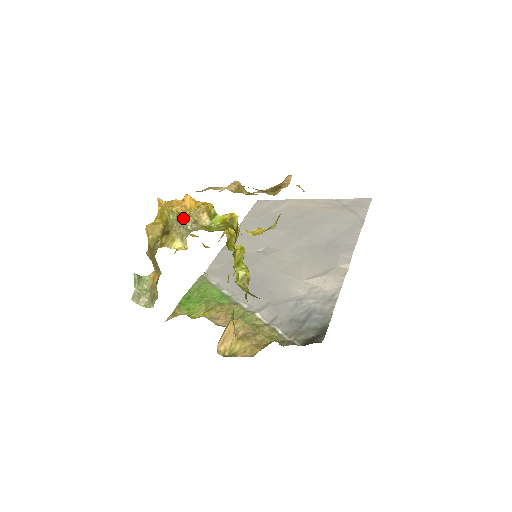
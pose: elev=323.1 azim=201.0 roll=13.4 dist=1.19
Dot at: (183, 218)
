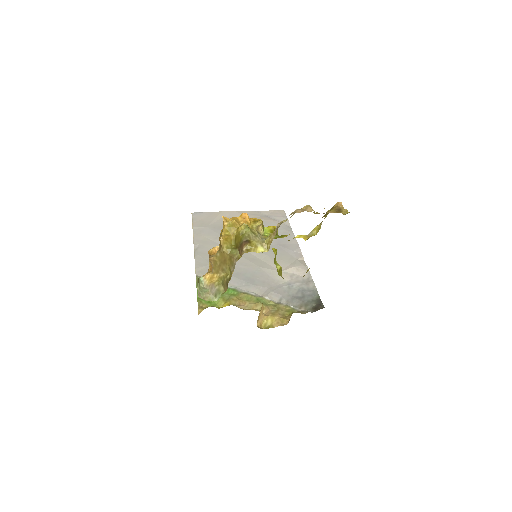
Dot at: (253, 230)
